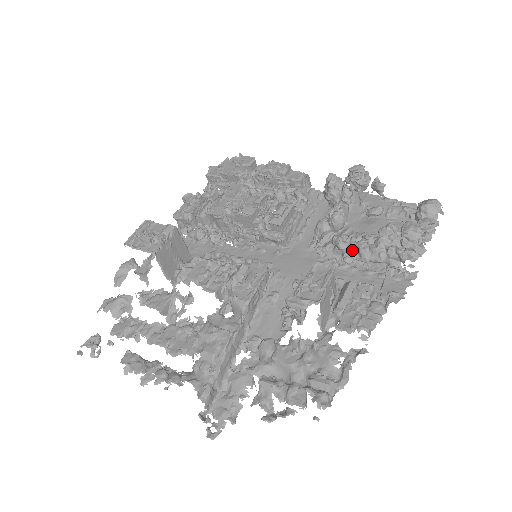
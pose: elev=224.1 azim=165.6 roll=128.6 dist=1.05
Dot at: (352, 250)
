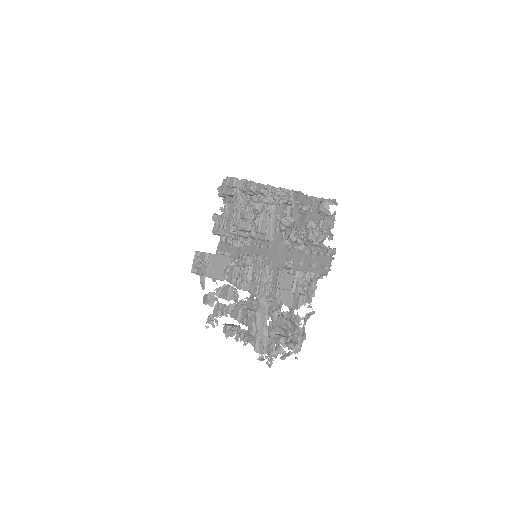
Dot at: (299, 242)
